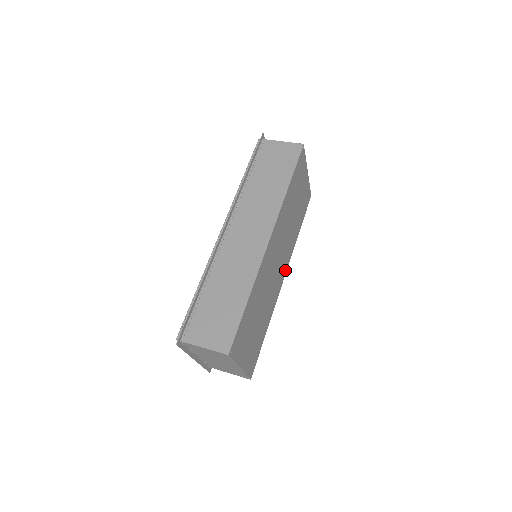
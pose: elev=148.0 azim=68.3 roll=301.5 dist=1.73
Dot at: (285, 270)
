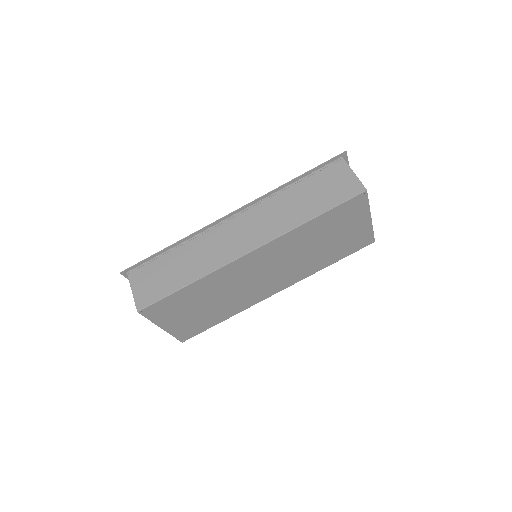
Dot at: (283, 287)
